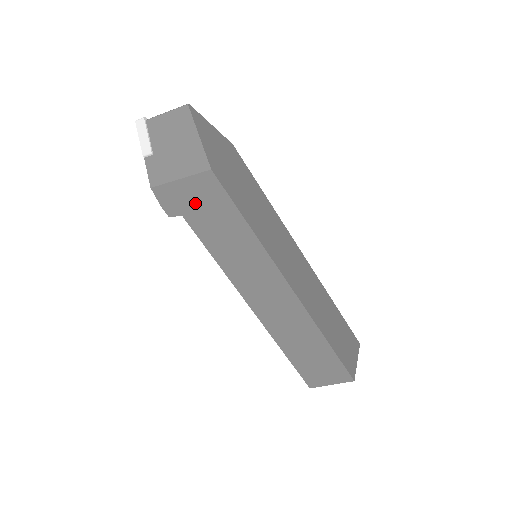
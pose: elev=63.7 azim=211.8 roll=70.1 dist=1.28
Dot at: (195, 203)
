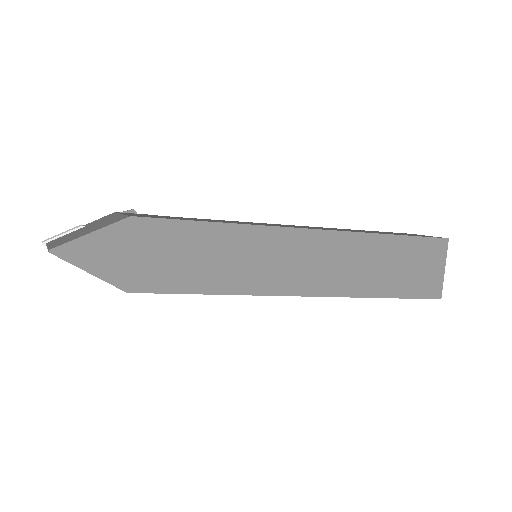
Dot at: occluded
